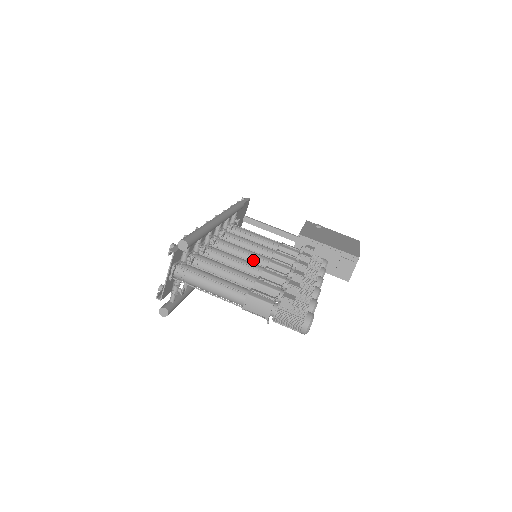
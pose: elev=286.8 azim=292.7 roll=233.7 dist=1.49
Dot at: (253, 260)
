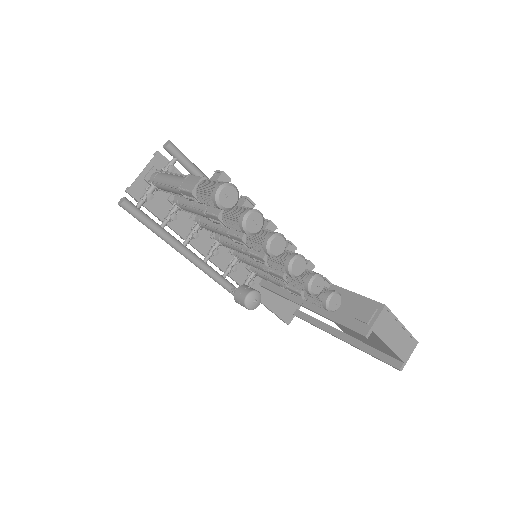
Dot at: occluded
